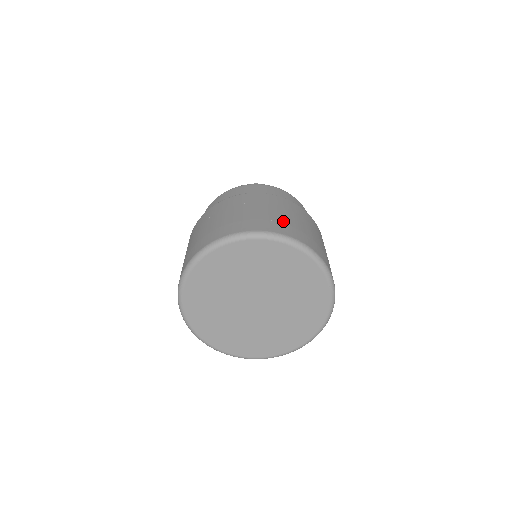
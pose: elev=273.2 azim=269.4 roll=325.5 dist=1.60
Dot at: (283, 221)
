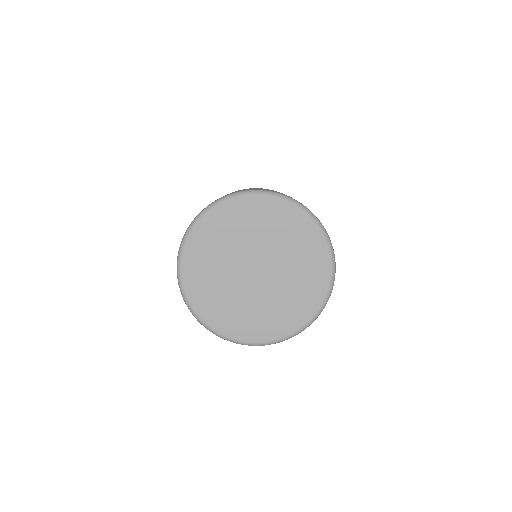
Dot at: occluded
